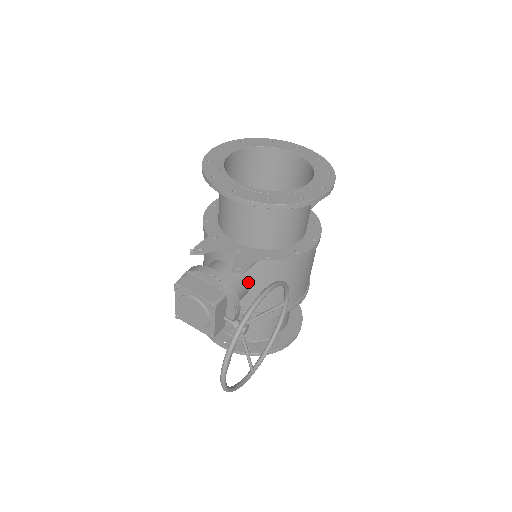
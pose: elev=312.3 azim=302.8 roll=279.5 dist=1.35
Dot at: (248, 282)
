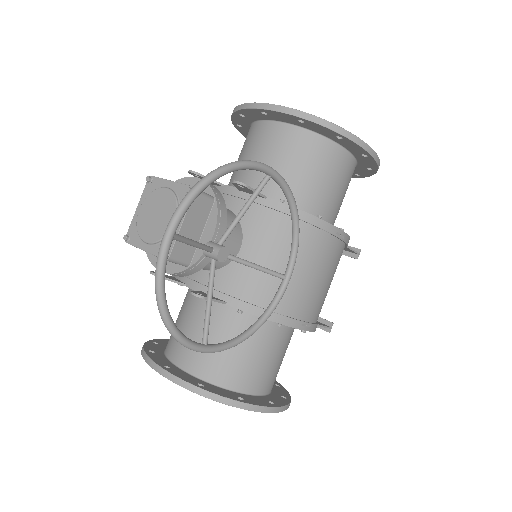
Dot at: (242, 237)
